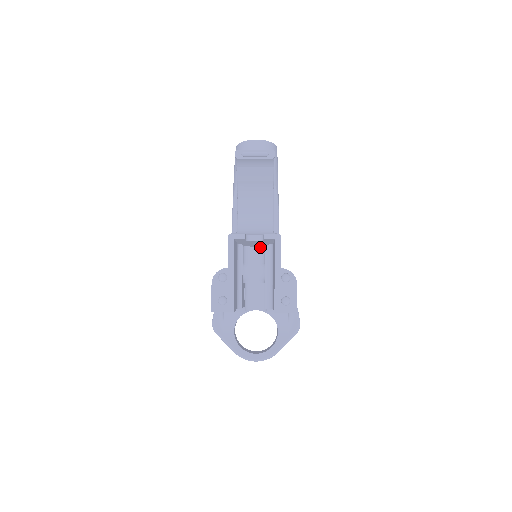
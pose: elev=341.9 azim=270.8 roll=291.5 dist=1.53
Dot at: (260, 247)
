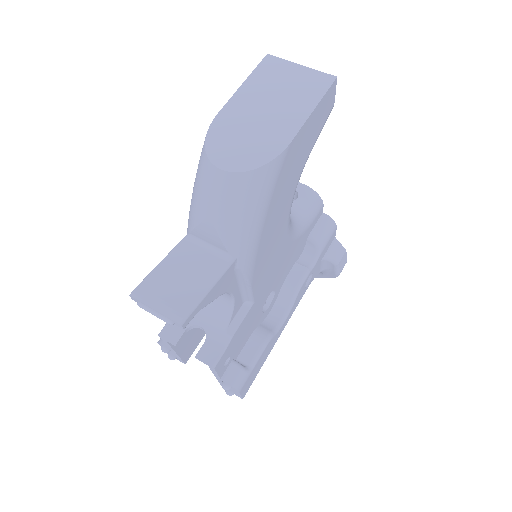
Dot at: occluded
